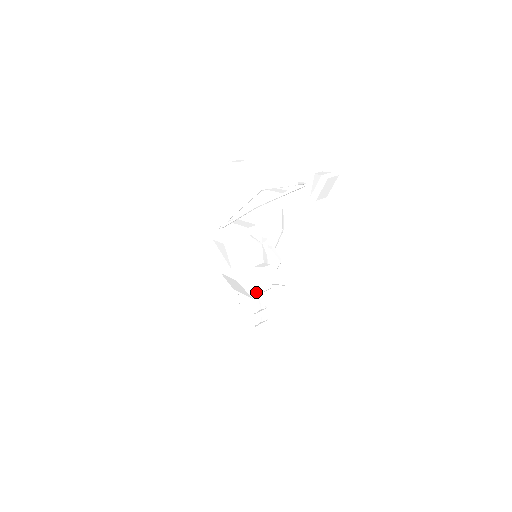
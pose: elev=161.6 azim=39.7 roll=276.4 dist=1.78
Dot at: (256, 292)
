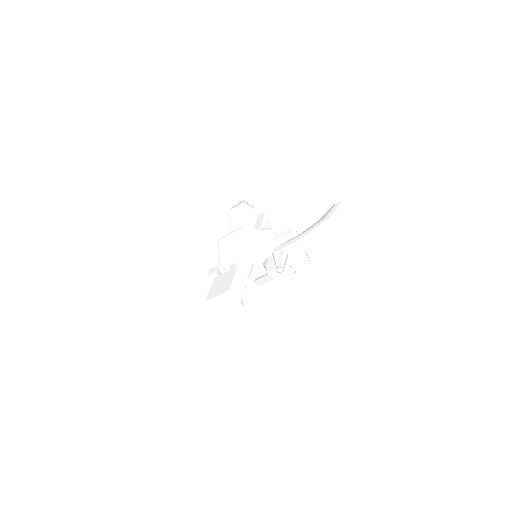
Dot at: (255, 248)
